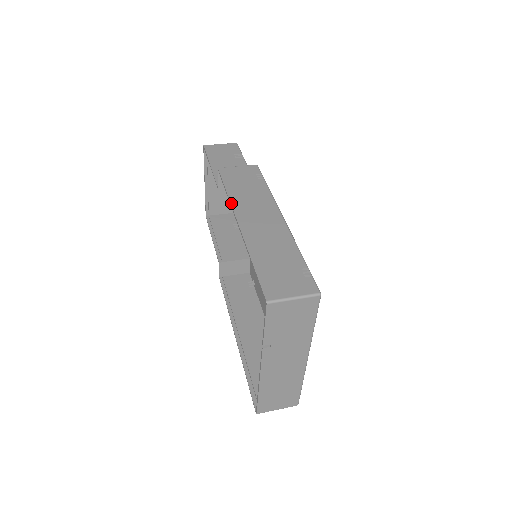
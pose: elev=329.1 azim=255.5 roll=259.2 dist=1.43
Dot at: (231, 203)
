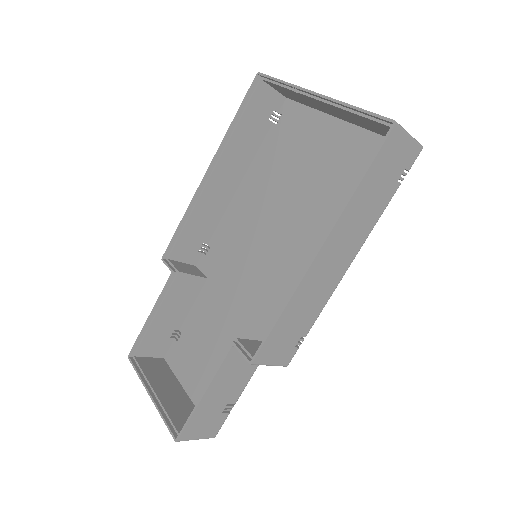
Dot at: (192, 199)
